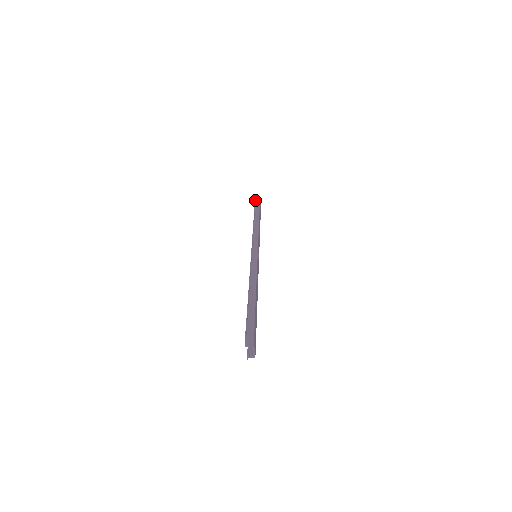
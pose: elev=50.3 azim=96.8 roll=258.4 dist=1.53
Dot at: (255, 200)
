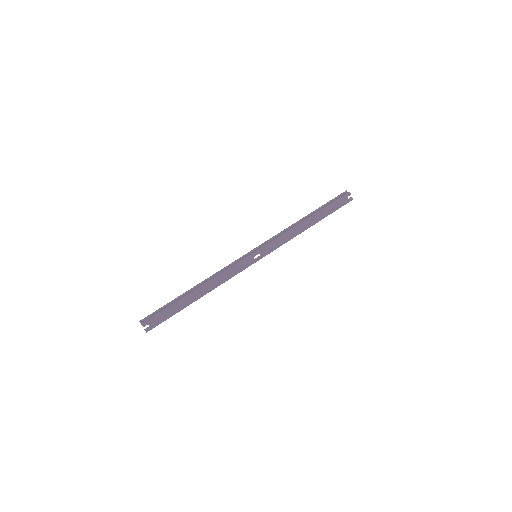
Dot at: (342, 193)
